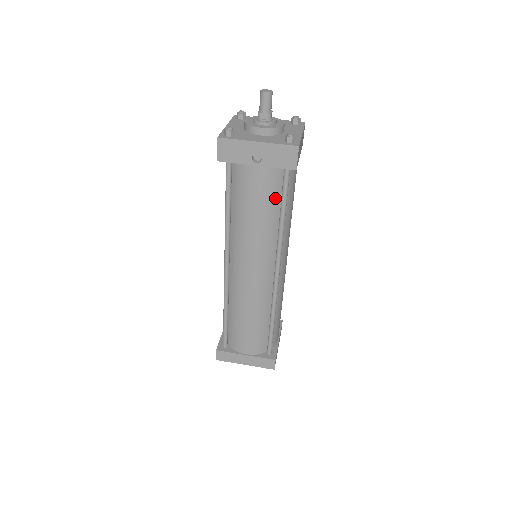
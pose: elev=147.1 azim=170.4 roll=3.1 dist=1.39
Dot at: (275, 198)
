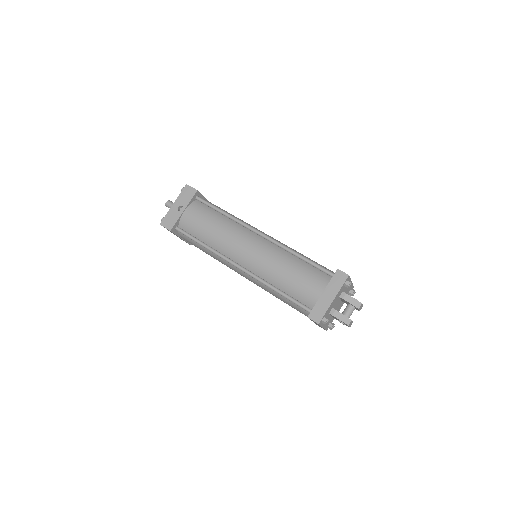
Dot at: (210, 212)
